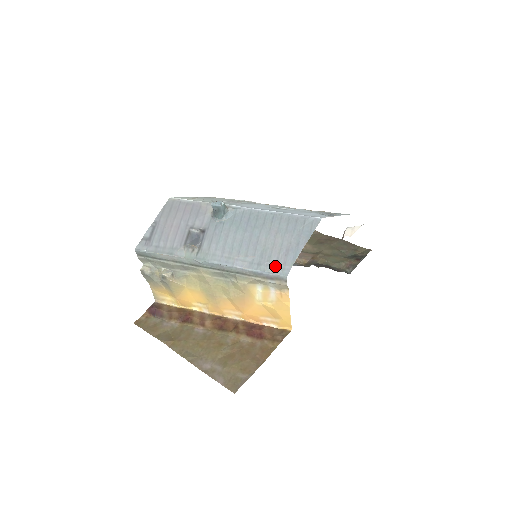
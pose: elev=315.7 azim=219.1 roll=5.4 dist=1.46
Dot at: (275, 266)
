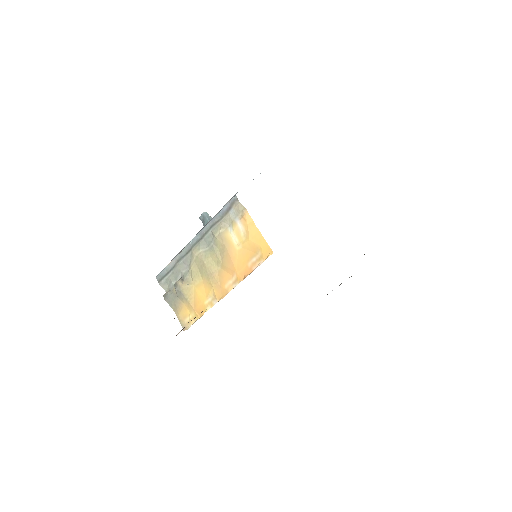
Dot at: occluded
